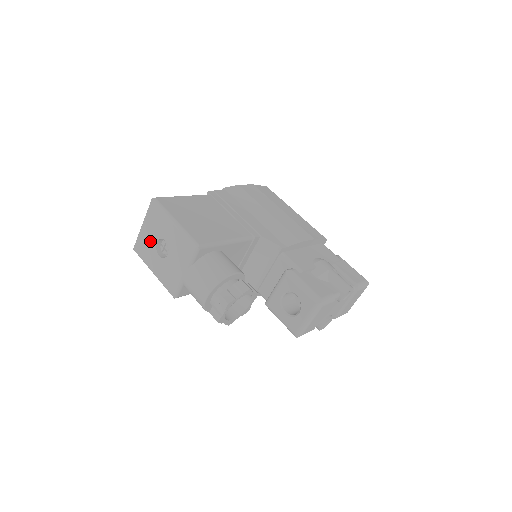
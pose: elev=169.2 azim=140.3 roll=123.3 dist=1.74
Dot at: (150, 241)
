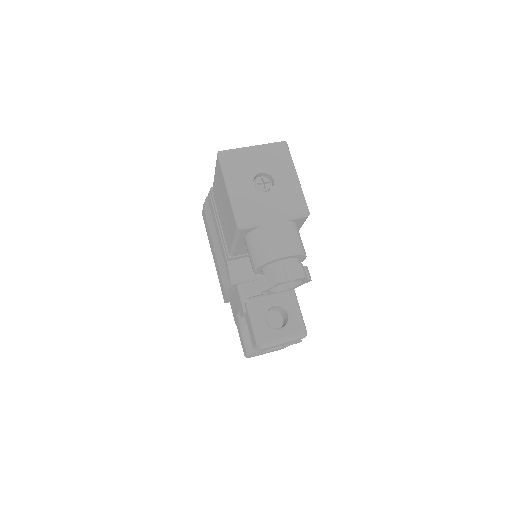
Dot at: (253, 165)
